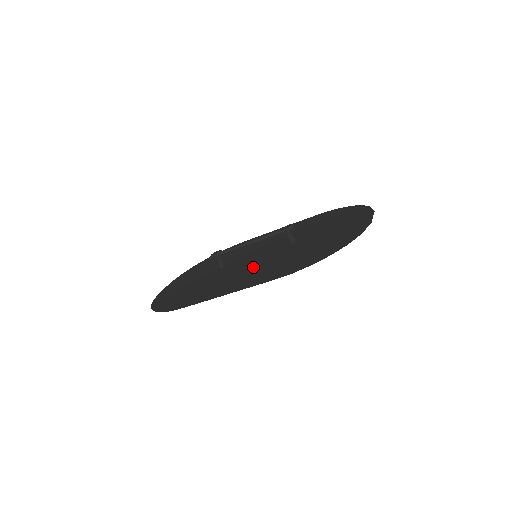
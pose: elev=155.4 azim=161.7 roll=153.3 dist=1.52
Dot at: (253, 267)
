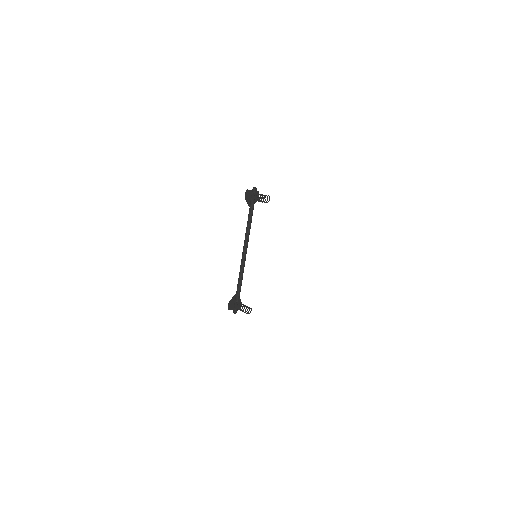
Dot at: occluded
